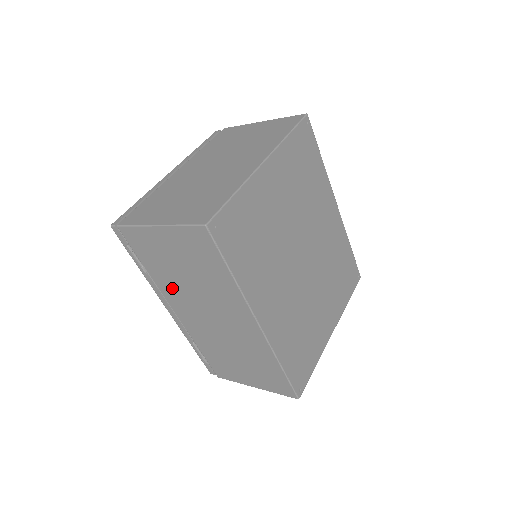
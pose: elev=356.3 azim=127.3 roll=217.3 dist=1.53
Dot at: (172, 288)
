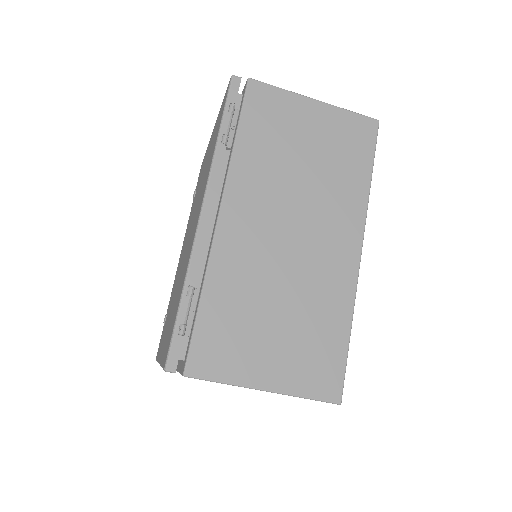
Dot at: (258, 176)
